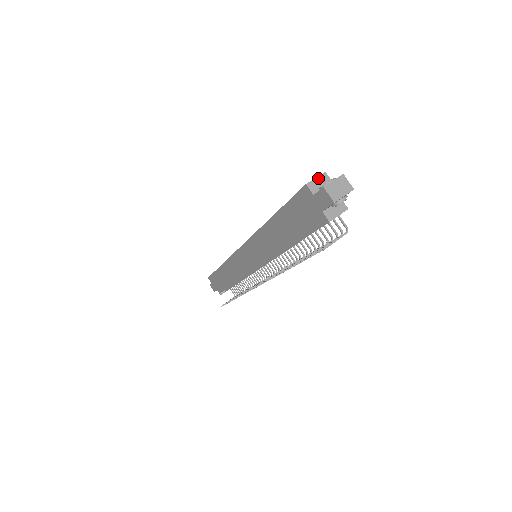
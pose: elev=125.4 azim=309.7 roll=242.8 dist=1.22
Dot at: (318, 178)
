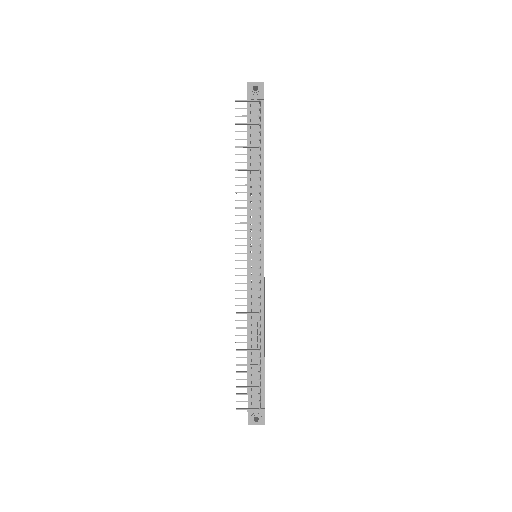
Dot at: occluded
